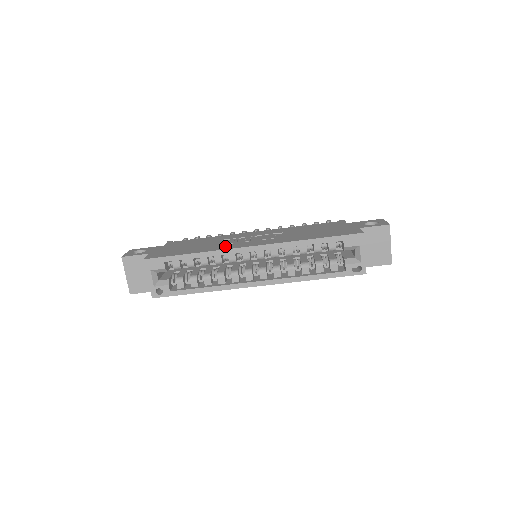
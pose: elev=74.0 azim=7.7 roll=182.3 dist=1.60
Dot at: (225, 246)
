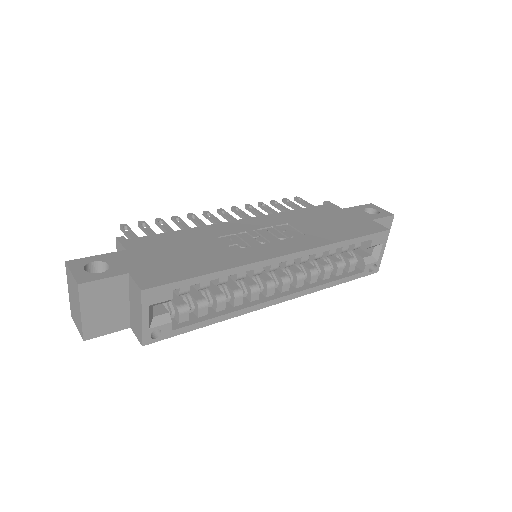
Dot at: (248, 254)
